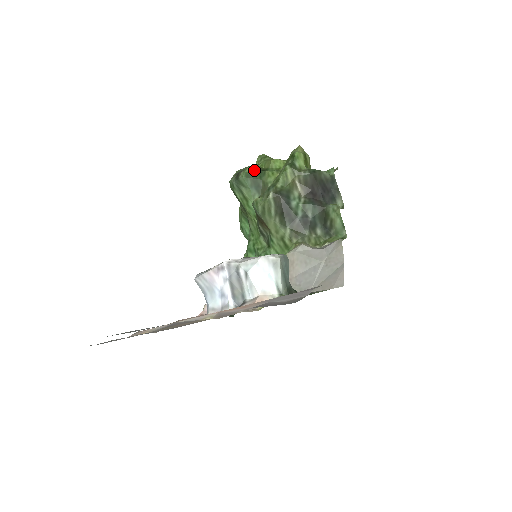
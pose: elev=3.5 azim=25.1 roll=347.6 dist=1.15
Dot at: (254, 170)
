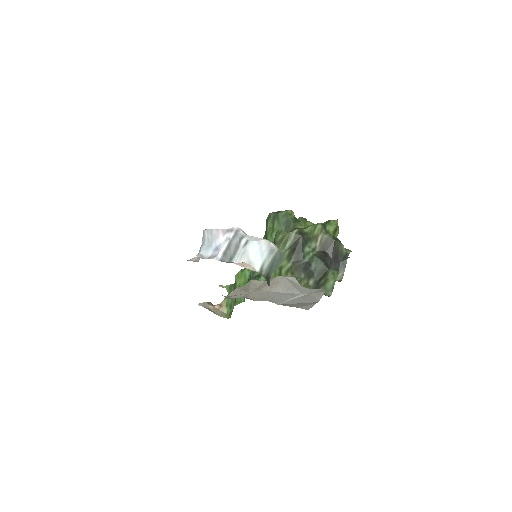
Dot at: (293, 215)
